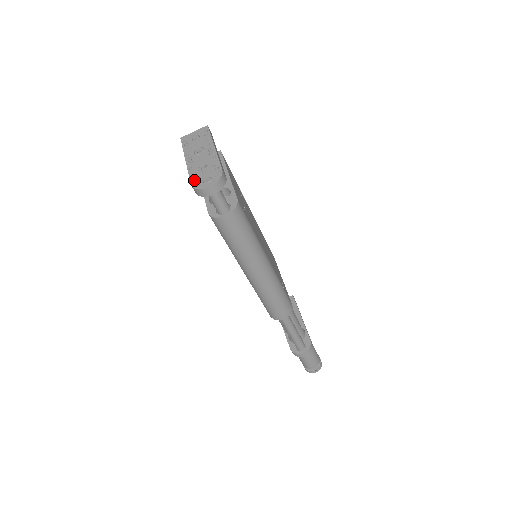
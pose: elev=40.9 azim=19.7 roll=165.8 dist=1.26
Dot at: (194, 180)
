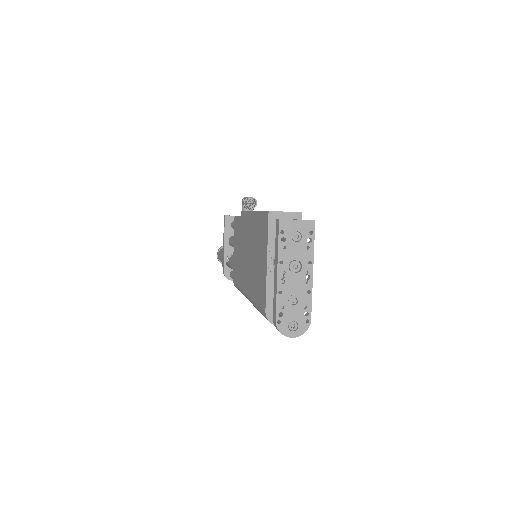
Dot at: (280, 317)
